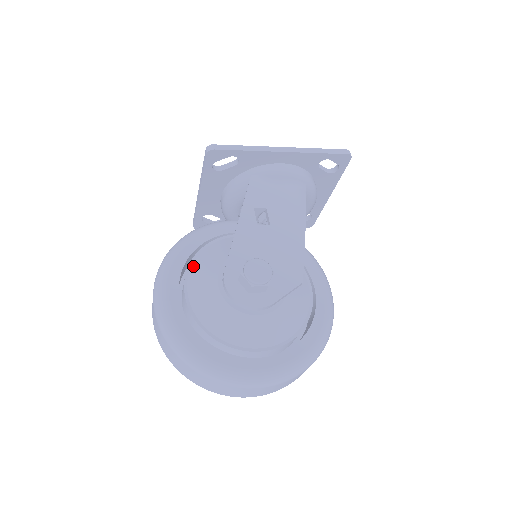
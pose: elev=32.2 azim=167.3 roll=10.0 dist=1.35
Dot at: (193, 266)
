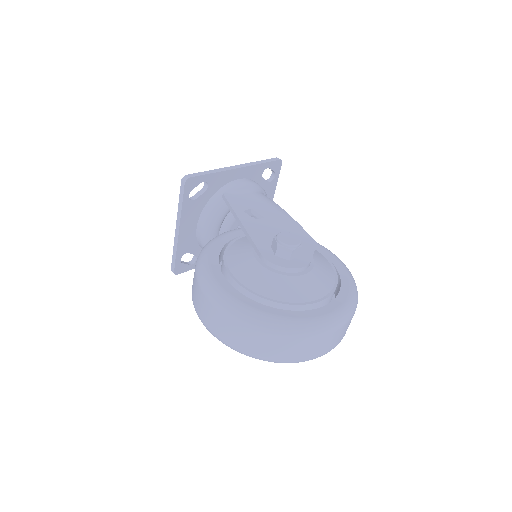
Dot at: (229, 265)
